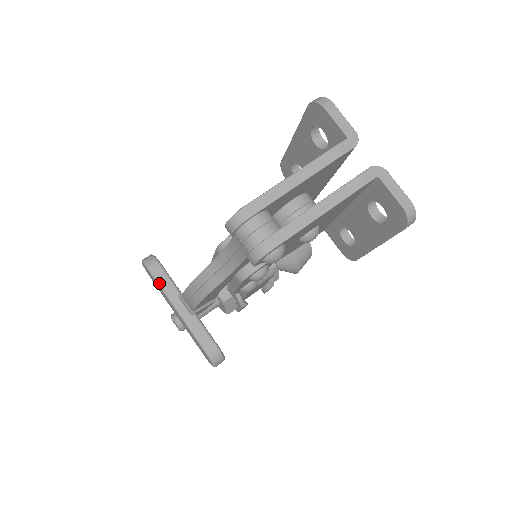
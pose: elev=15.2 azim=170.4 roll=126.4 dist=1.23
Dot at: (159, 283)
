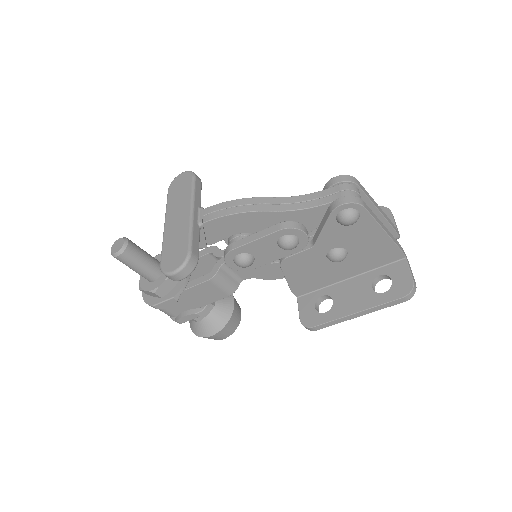
Dot at: (195, 187)
